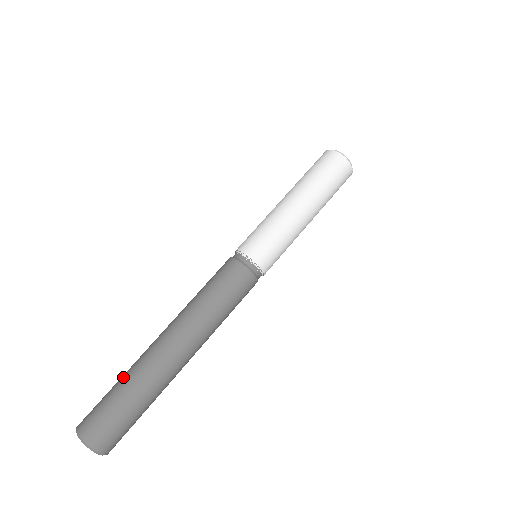
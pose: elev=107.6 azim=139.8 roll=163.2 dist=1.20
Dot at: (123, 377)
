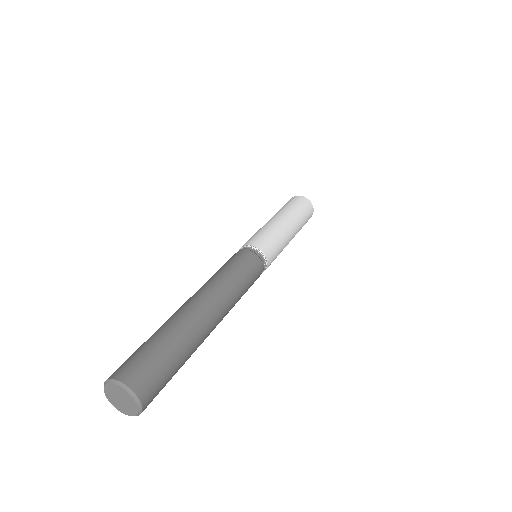
Dot at: (160, 331)
